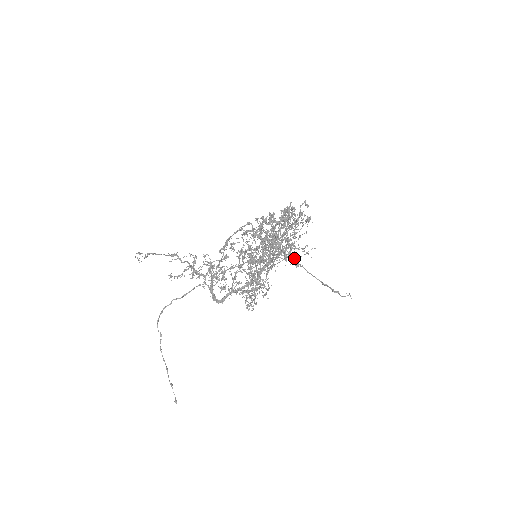
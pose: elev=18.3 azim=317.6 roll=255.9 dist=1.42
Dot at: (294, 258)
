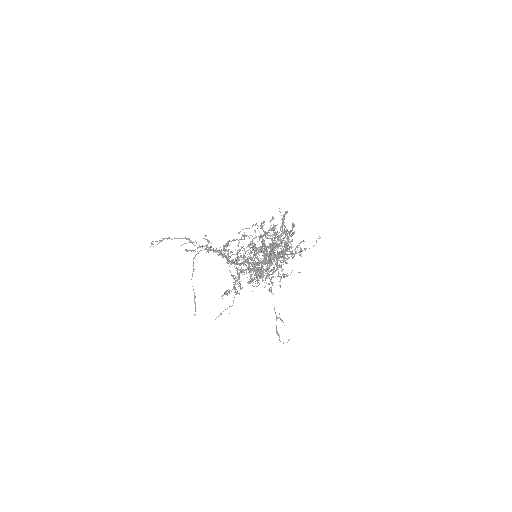
Dot at: (271, 282)
